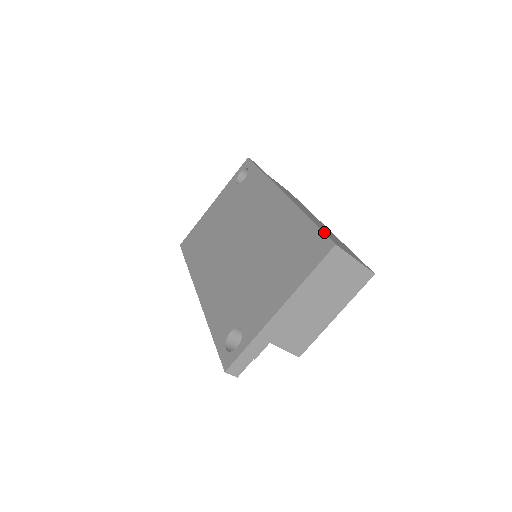
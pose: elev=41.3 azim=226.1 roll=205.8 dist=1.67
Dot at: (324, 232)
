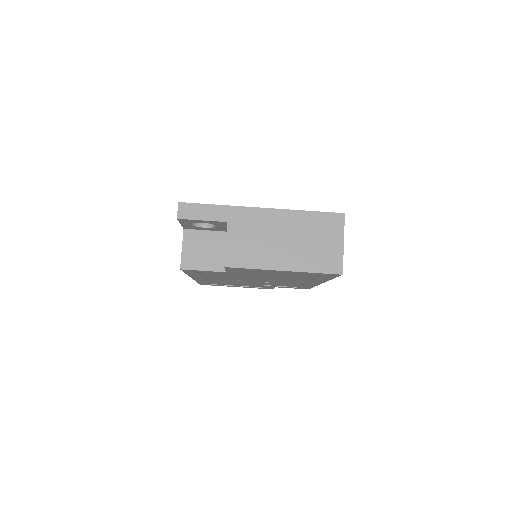
Dot at: occluded
